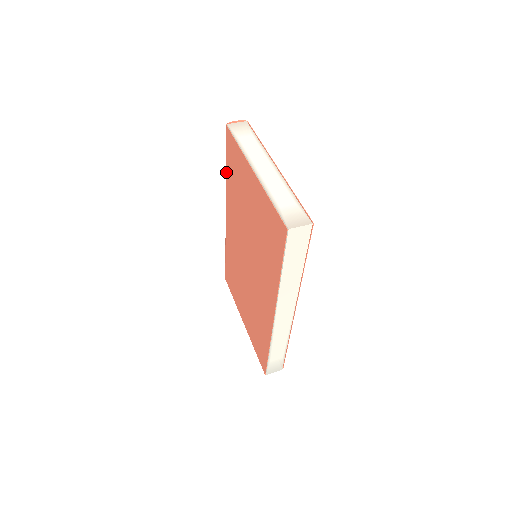
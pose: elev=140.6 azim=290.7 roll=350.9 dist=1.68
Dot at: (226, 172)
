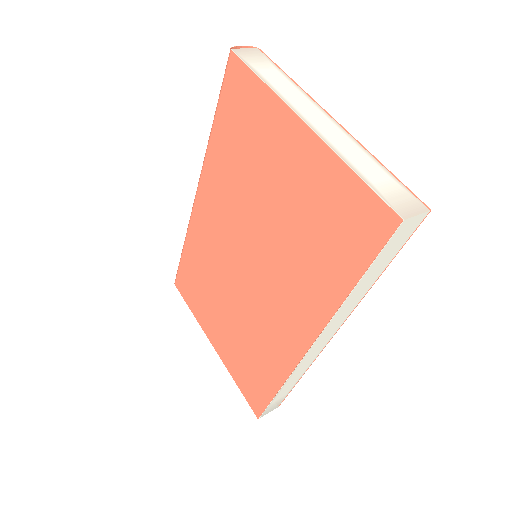
Dot at: (213, 129)
